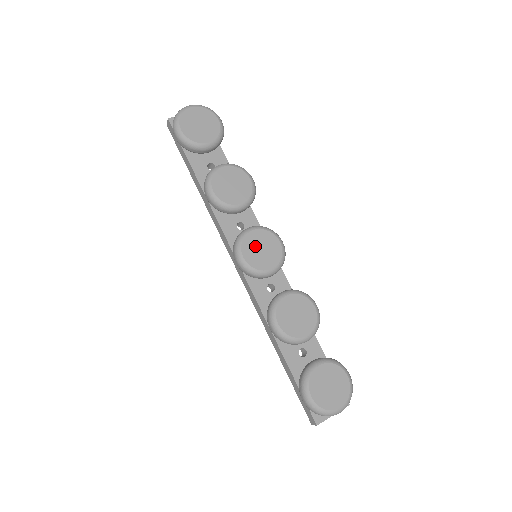
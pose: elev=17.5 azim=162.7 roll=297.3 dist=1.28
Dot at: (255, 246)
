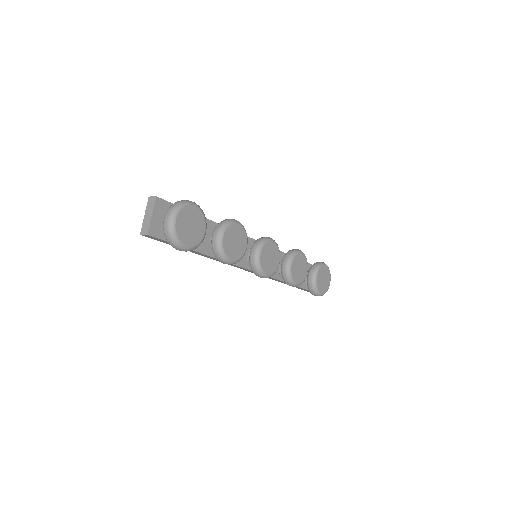
Dot at: (267, 261)
